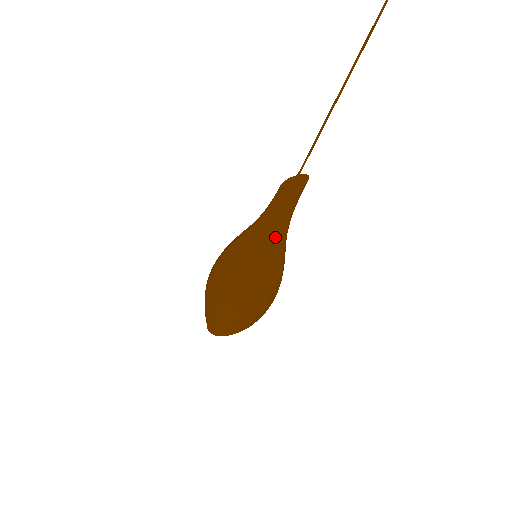
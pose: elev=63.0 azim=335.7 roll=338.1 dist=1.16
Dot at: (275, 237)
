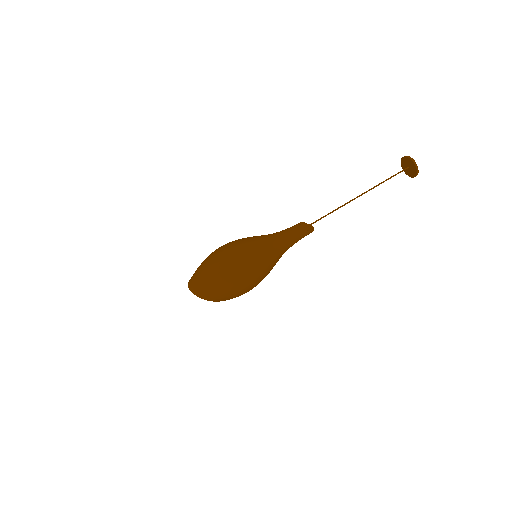
Dot at: (283, 252)
